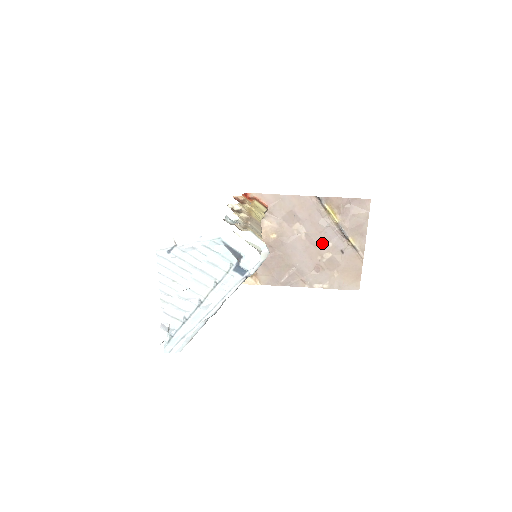
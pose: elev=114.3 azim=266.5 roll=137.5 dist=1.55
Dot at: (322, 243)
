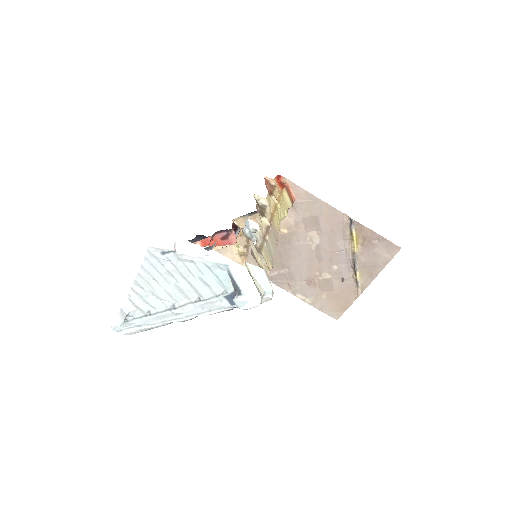
Dot at: (328, 262)
